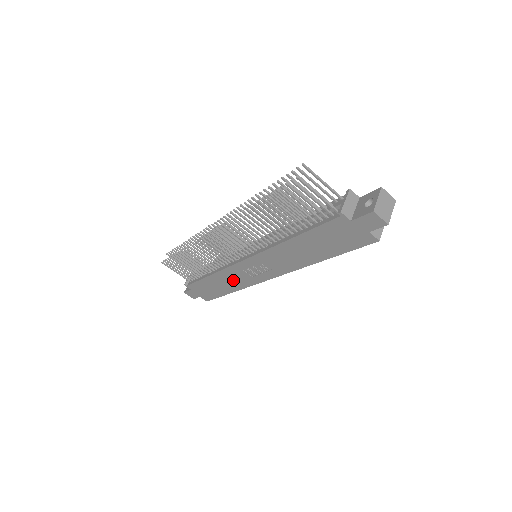
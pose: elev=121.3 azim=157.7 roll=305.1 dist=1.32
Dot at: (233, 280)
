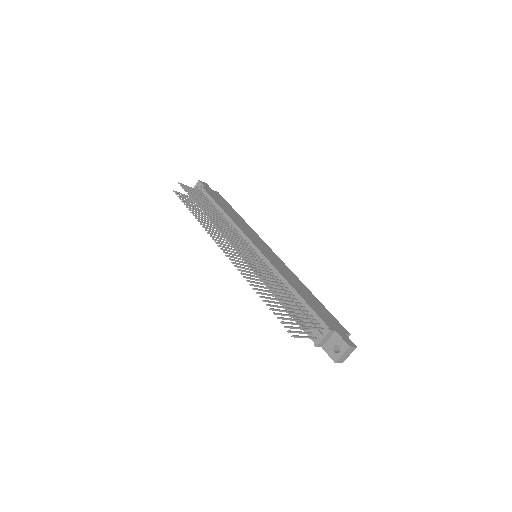
Dot at: occluded
